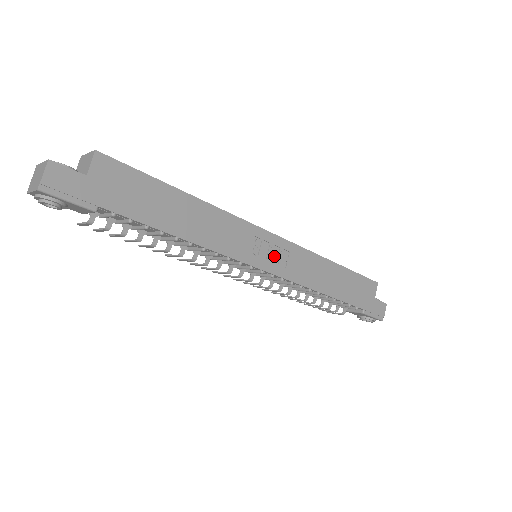
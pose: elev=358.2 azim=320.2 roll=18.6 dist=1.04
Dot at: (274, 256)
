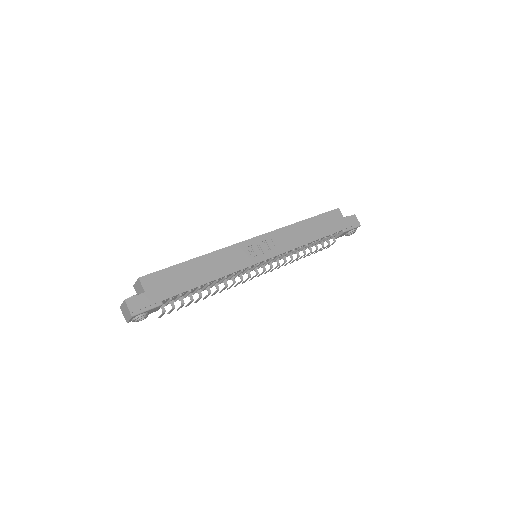
Dot at: (264, 248)
